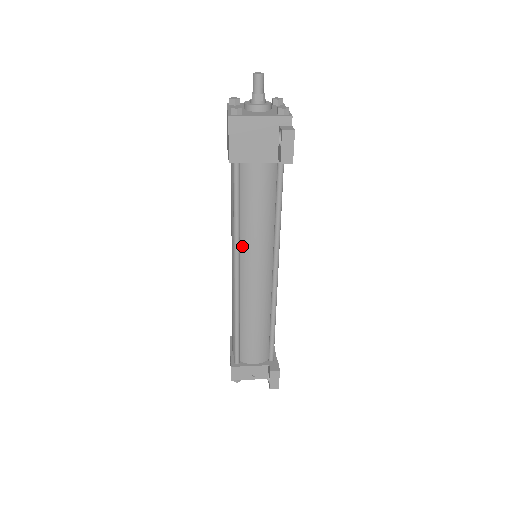
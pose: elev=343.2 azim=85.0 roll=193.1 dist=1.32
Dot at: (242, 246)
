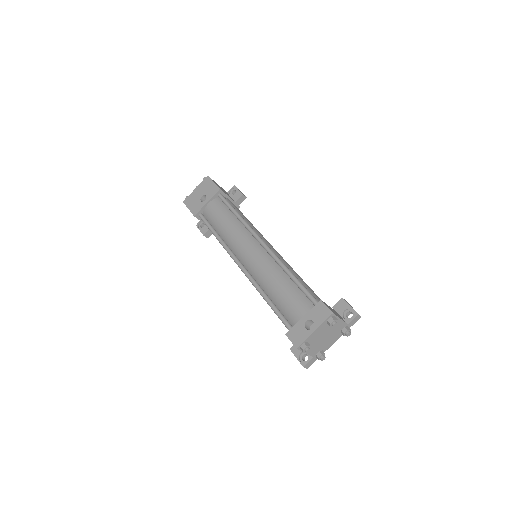
Dot at: occluded
